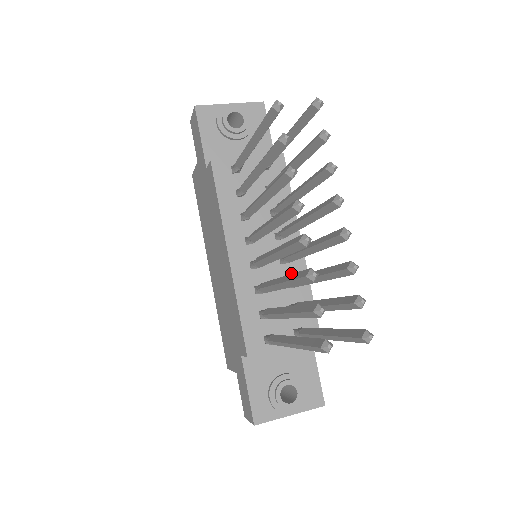
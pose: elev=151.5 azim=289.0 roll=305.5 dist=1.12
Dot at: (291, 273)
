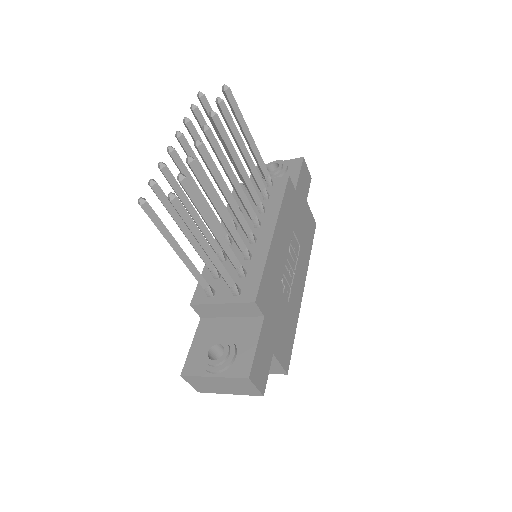
Dot at: (255, 250)
